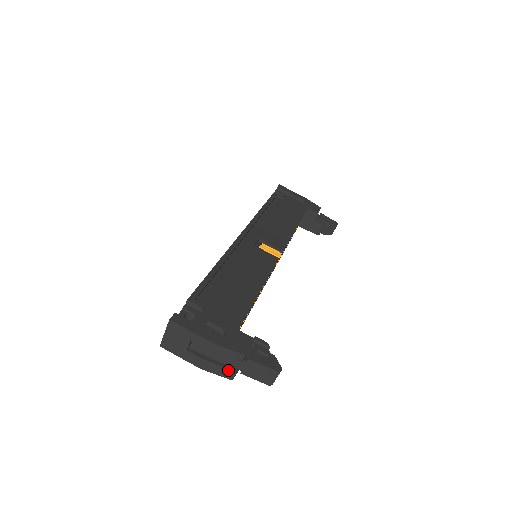
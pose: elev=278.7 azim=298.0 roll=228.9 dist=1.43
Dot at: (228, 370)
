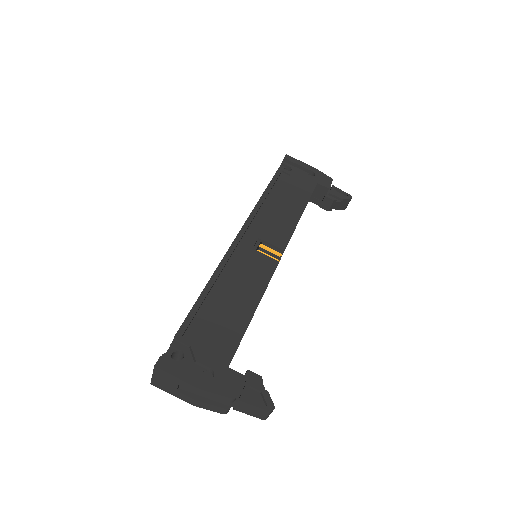
Dot at: (220, 408)
